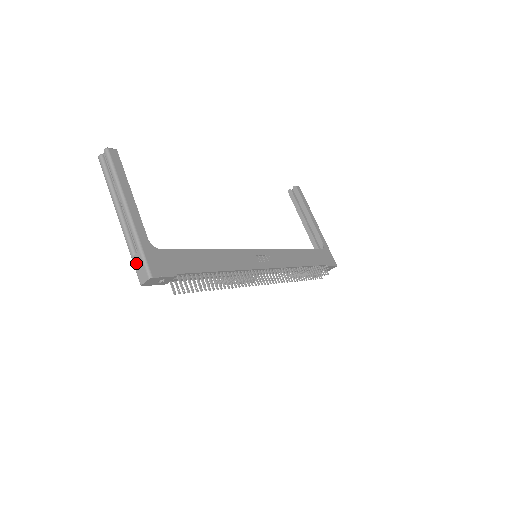
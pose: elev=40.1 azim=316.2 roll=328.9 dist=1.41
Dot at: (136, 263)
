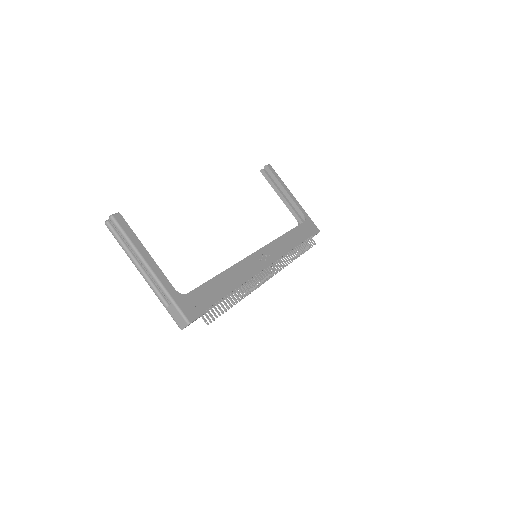
Dot at: (172, 313)
